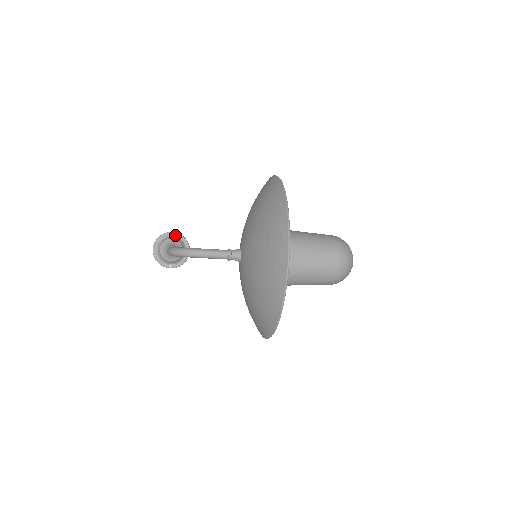
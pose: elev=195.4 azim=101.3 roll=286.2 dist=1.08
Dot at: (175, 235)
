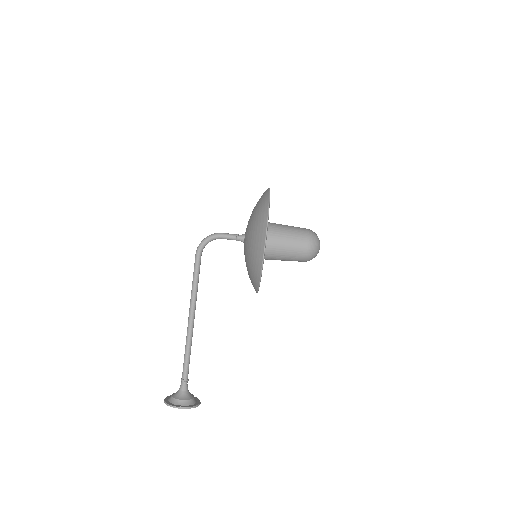
Dot at: occluded
